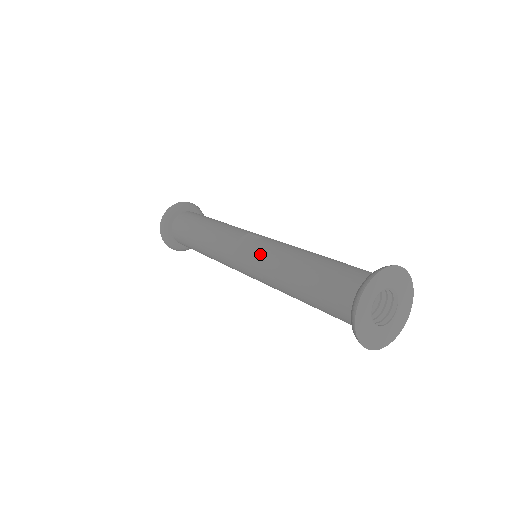
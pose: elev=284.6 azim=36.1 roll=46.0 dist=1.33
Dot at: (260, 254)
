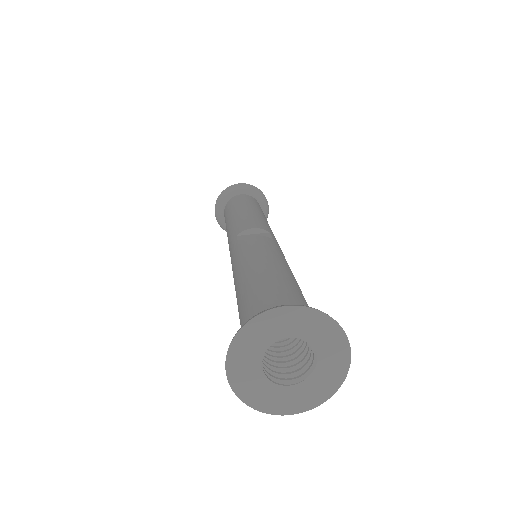
Dot at: (253, 244)
